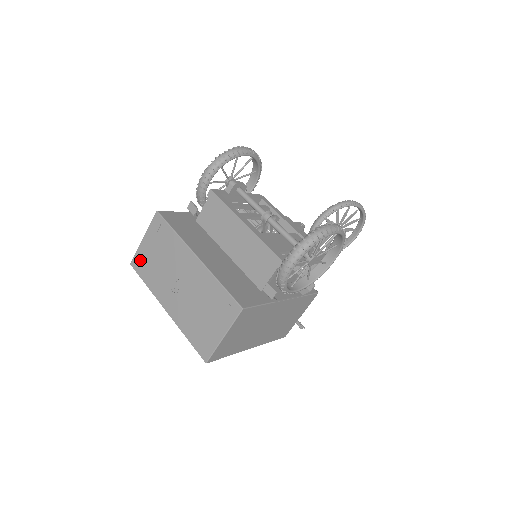
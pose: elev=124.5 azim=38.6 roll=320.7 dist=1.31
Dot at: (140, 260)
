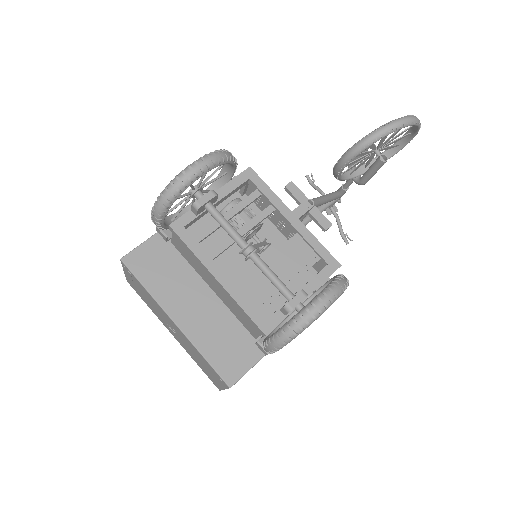
Dot at: (132, 285)
